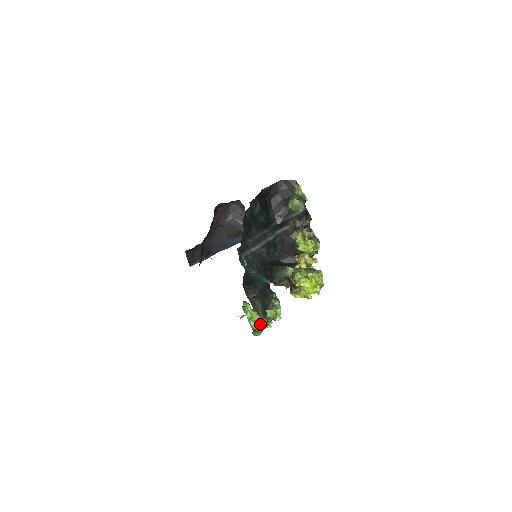
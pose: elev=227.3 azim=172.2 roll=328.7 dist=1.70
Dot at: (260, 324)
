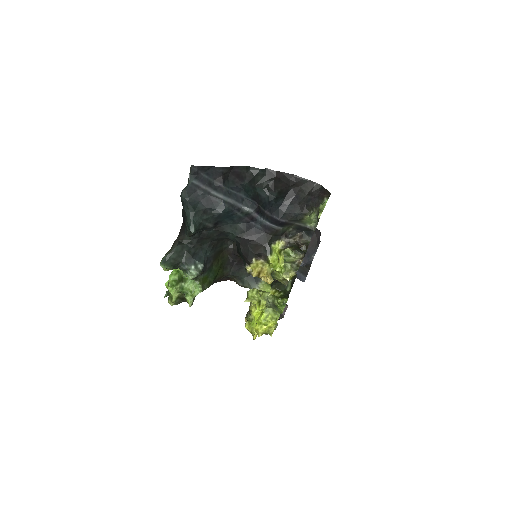
Dot at: occluded
